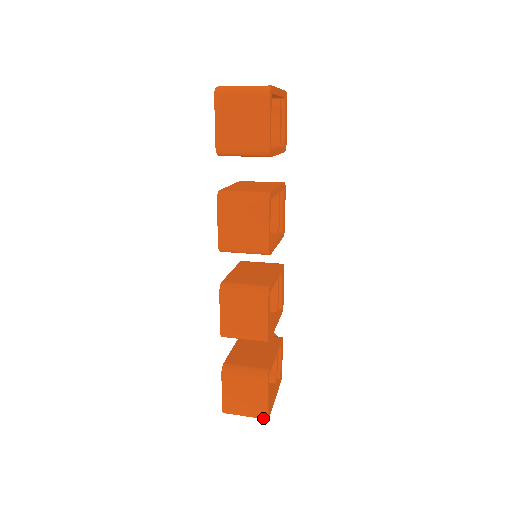
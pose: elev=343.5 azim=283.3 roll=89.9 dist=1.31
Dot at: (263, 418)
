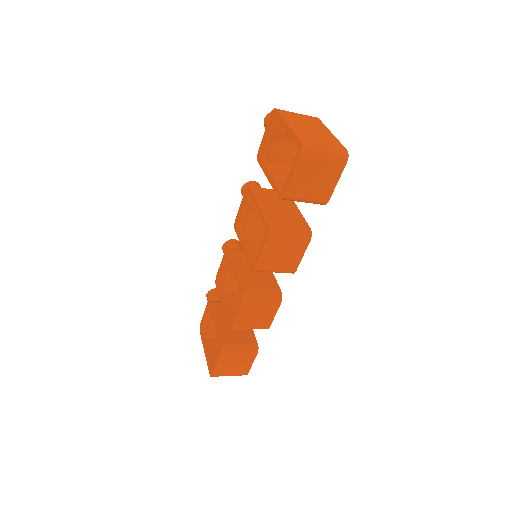
Dot at: occluded
